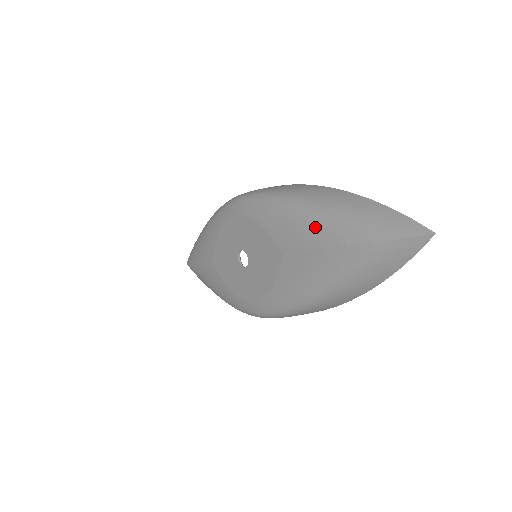
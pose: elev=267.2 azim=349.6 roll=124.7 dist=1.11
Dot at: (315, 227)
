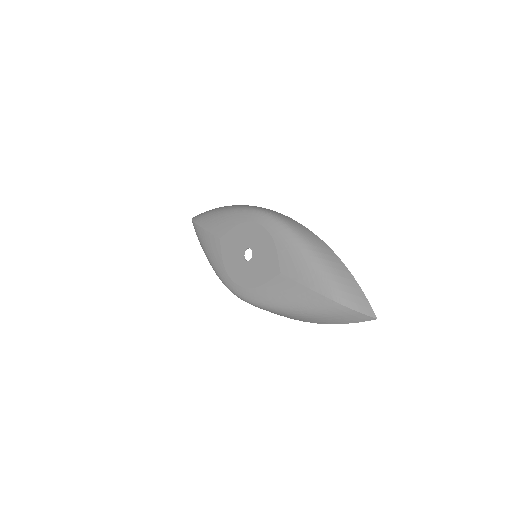
Dot at: (312, 272)
